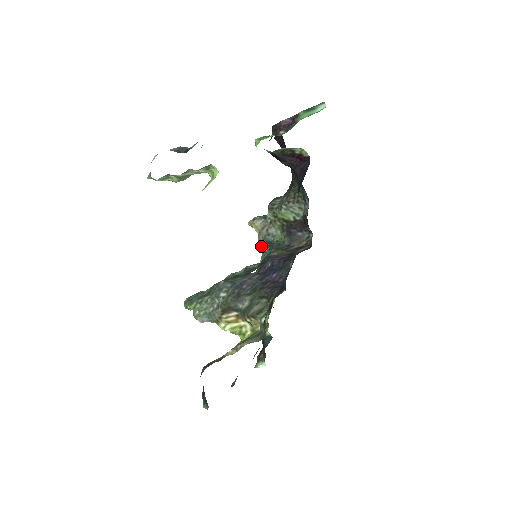
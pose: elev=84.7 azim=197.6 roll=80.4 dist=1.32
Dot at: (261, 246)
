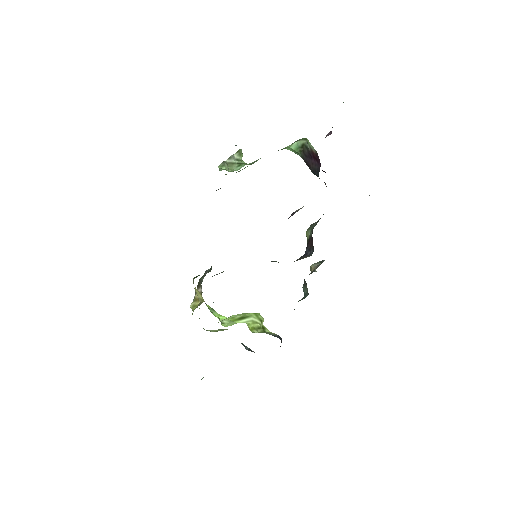
Dot at: (303, 287)
